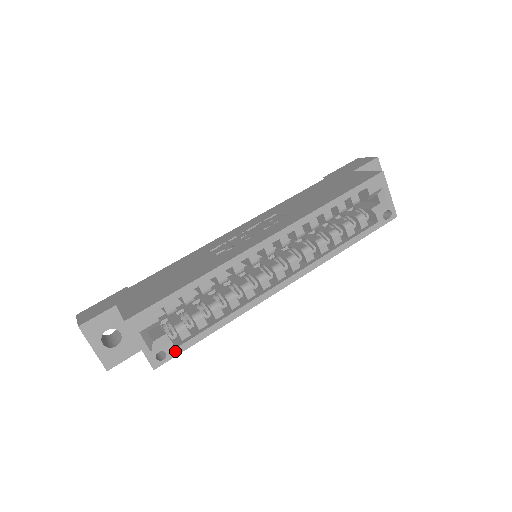
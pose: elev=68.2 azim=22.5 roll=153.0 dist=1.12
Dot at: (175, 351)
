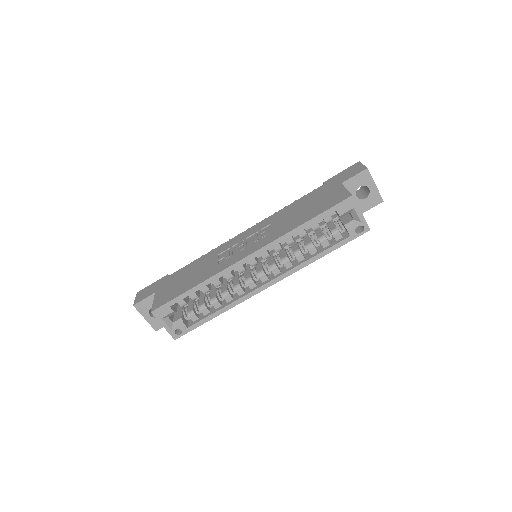
Dot at: (188, 329)
